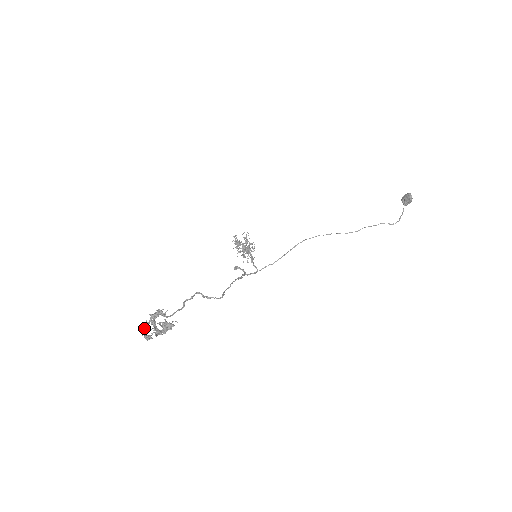
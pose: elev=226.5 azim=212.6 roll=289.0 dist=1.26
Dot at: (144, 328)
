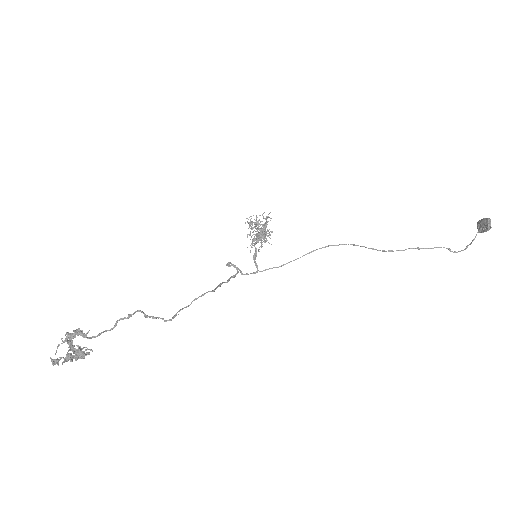
Dot at: (58, 346)
